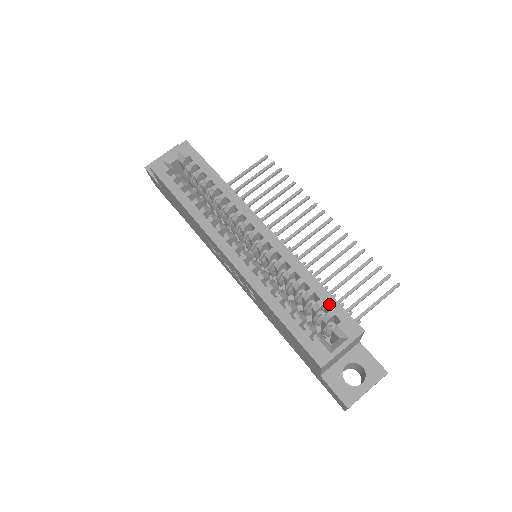
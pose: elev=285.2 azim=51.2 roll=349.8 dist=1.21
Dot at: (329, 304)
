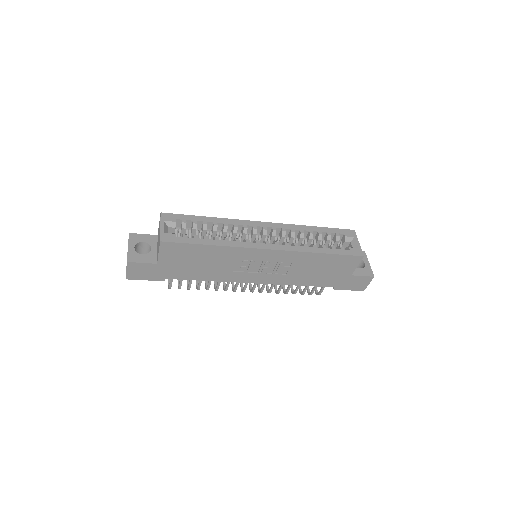
Dot at: (332, 231)
